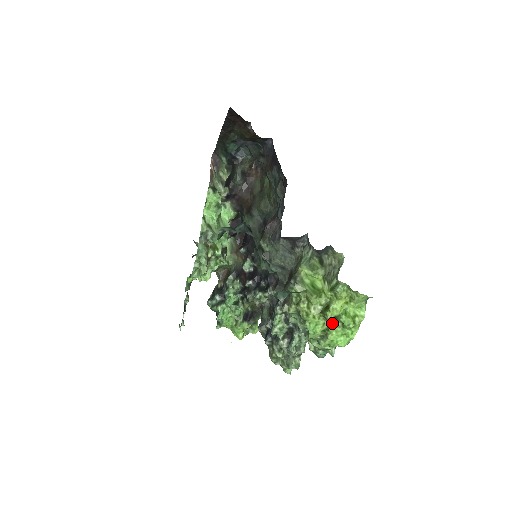
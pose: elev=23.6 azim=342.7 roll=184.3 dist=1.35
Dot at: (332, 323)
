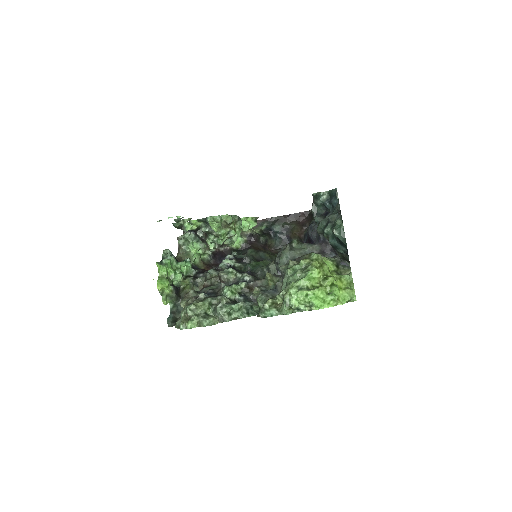
Dot at: (324, 287)
